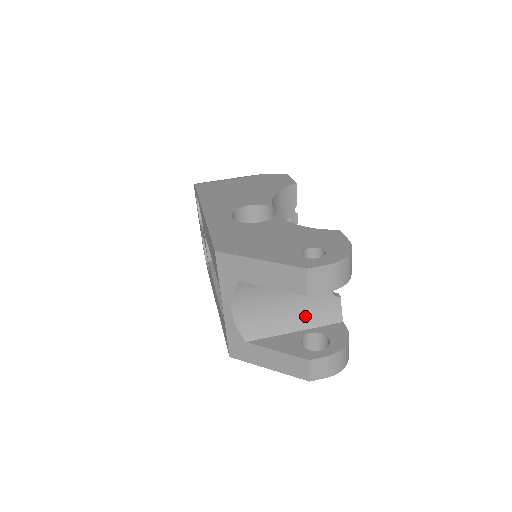
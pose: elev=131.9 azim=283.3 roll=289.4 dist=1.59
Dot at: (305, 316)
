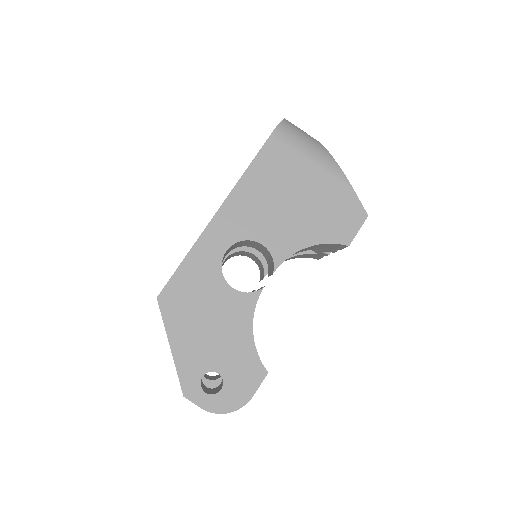
Dot at: occluded
